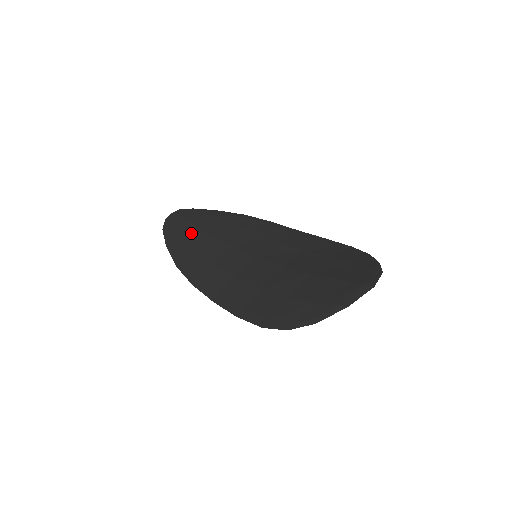
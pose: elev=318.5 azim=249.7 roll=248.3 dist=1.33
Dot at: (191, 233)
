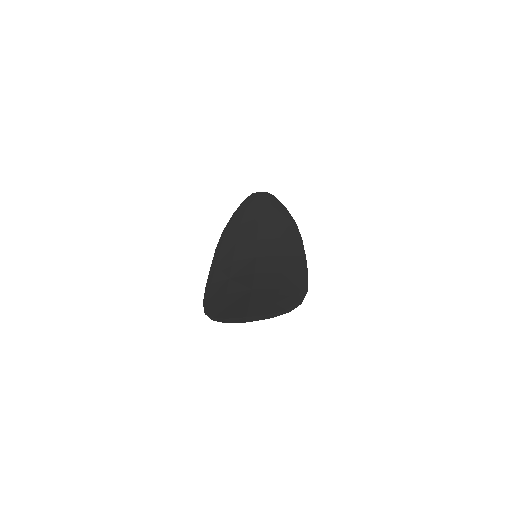
Dot at: (251, 214)
